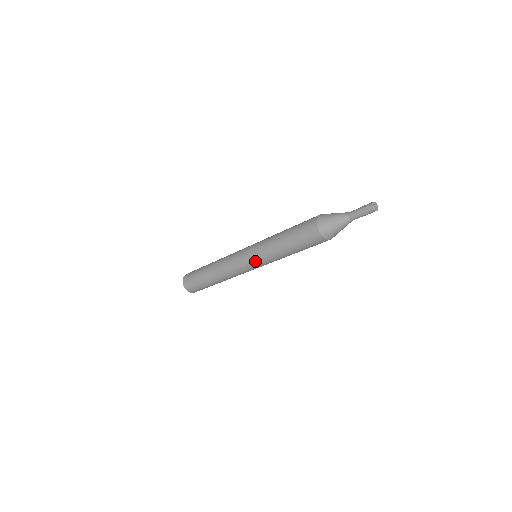
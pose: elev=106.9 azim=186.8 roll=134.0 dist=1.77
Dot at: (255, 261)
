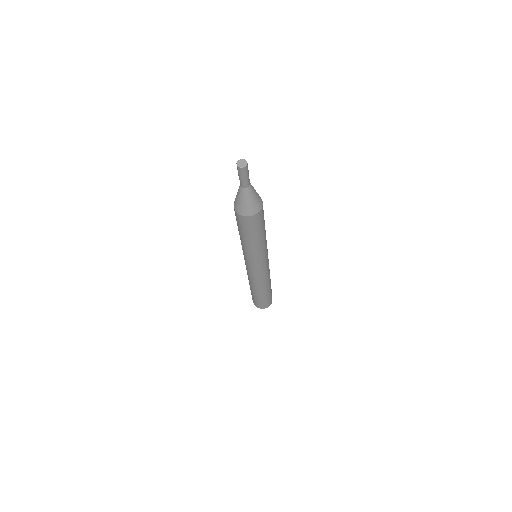
Dot at: (259, 263)
